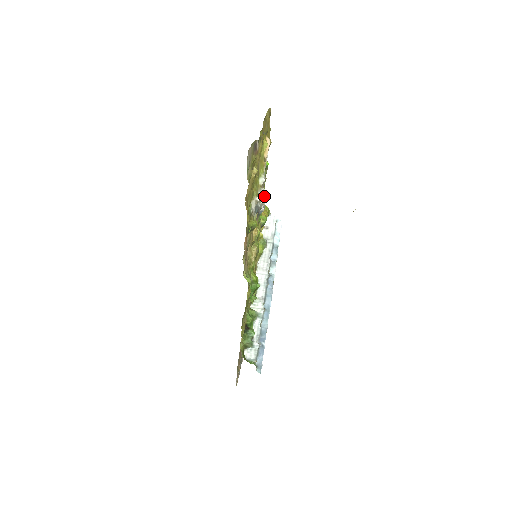
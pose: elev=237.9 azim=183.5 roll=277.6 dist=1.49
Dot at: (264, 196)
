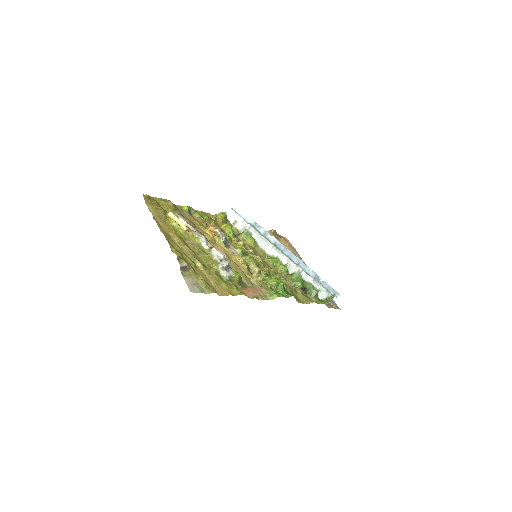
Dot at: (218, 253)
